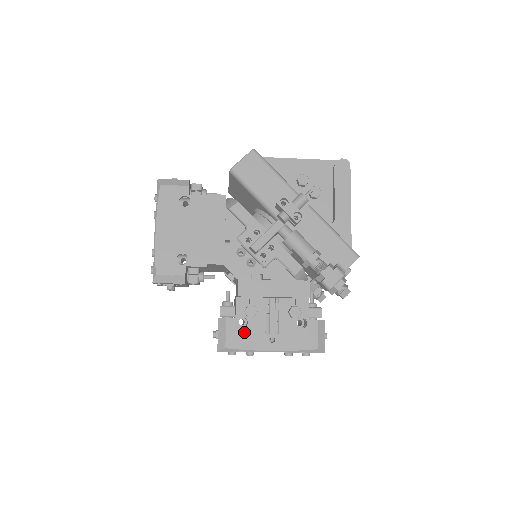
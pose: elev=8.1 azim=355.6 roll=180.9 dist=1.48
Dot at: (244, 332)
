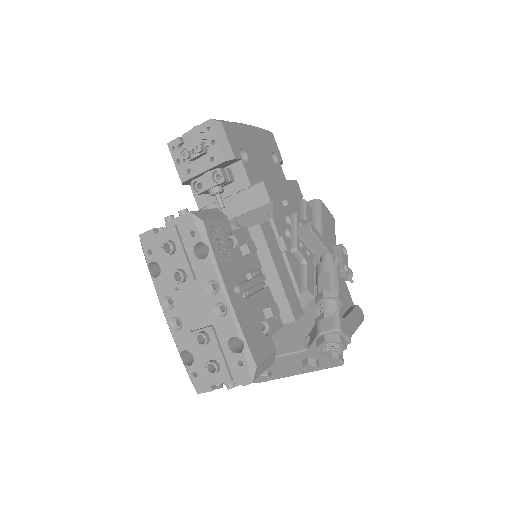
Dot at: (227, 245)
